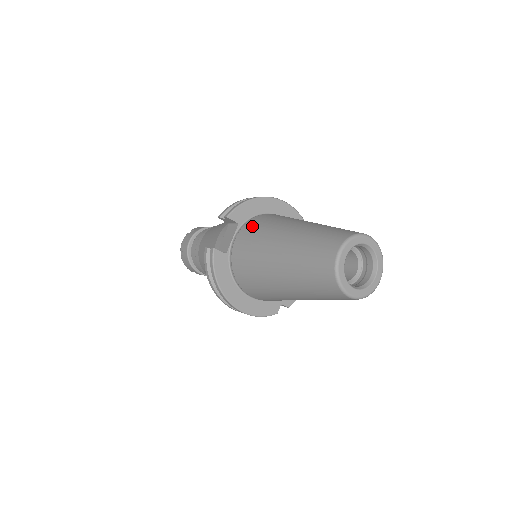
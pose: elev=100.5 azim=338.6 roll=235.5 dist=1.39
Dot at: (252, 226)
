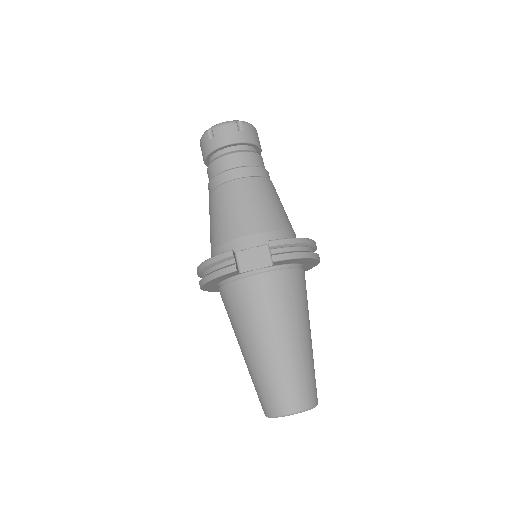
Dot at: (279, 285)
